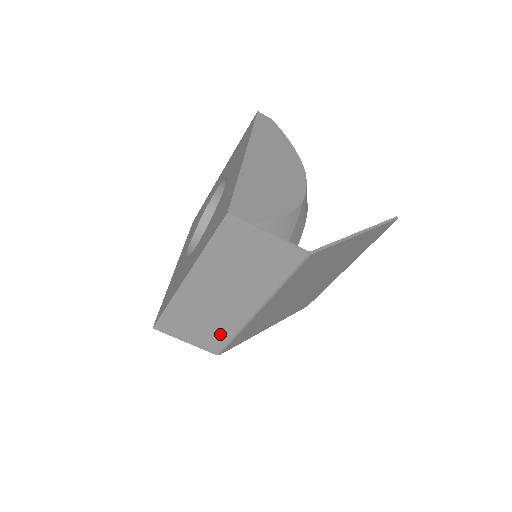
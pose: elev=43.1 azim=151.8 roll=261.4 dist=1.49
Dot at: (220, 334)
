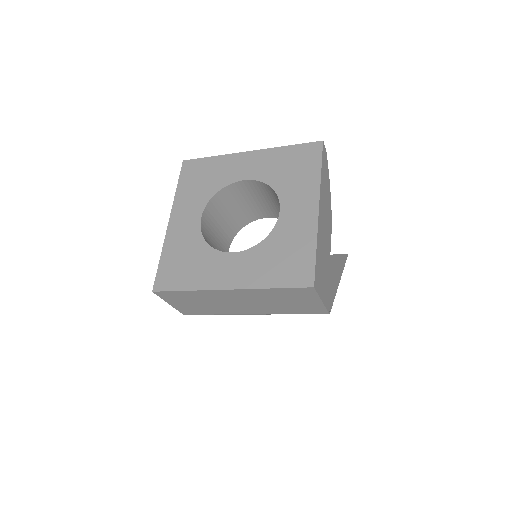
Dot at: (206, 311)
